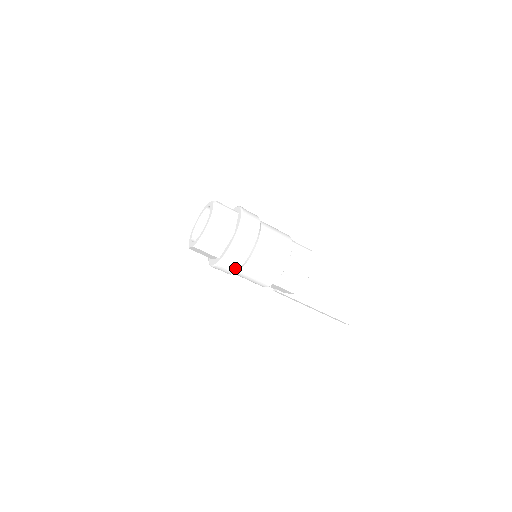
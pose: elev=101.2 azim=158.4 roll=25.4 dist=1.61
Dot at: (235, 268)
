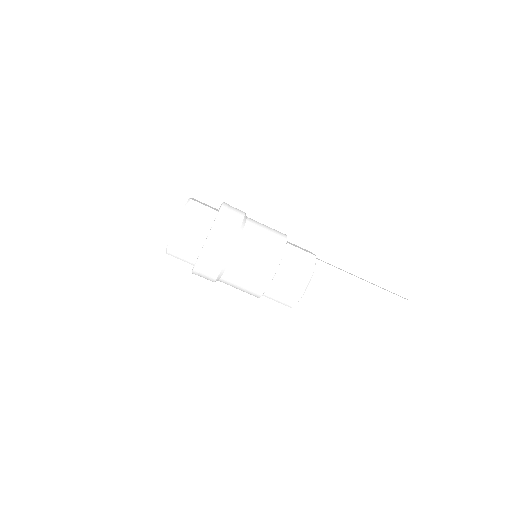
Dot at: (212, 278)
